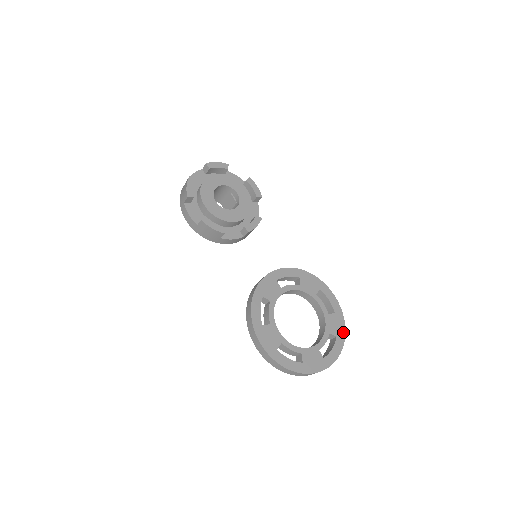
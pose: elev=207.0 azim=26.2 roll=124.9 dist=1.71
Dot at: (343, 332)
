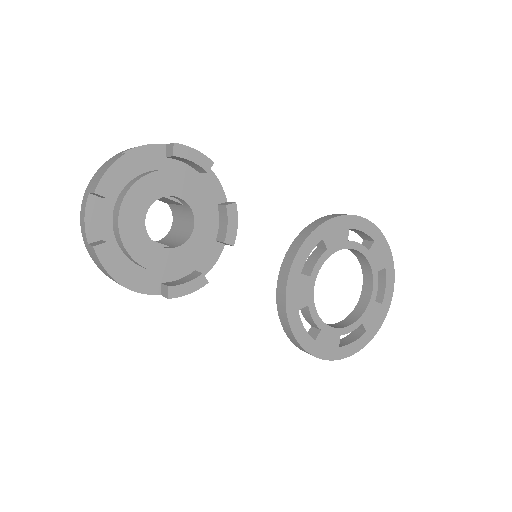
Dot at: (389, 255)
